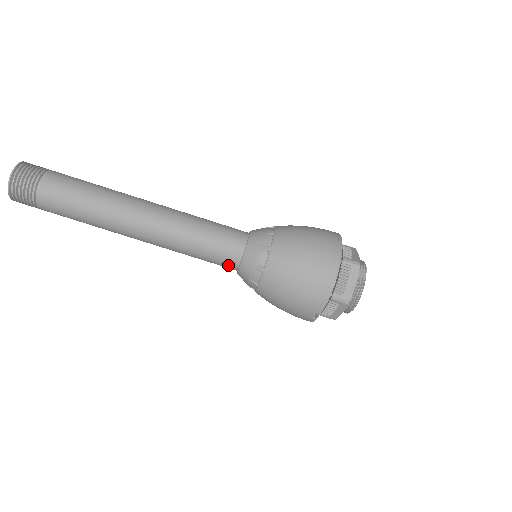
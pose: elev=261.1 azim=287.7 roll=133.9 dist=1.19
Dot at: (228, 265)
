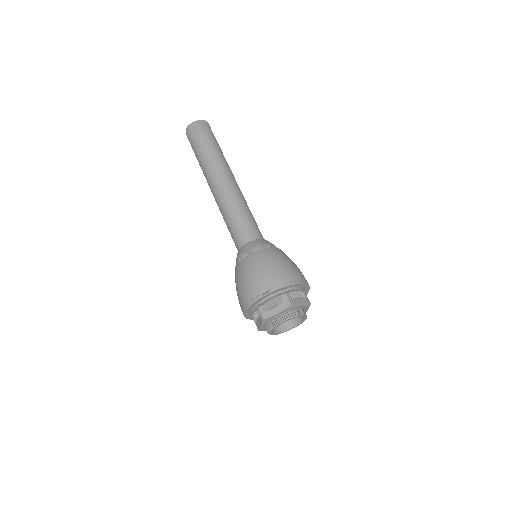
Dot at: (244, 238)
